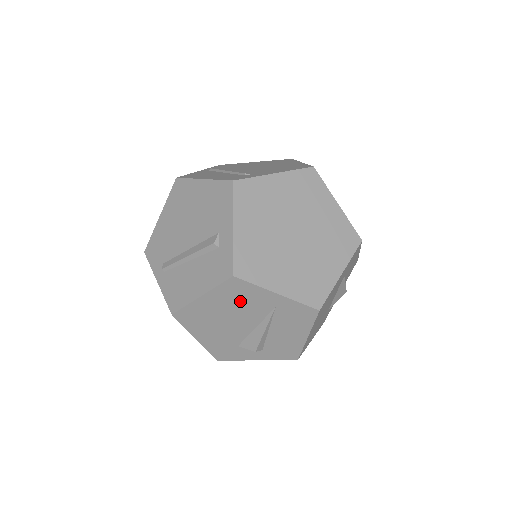
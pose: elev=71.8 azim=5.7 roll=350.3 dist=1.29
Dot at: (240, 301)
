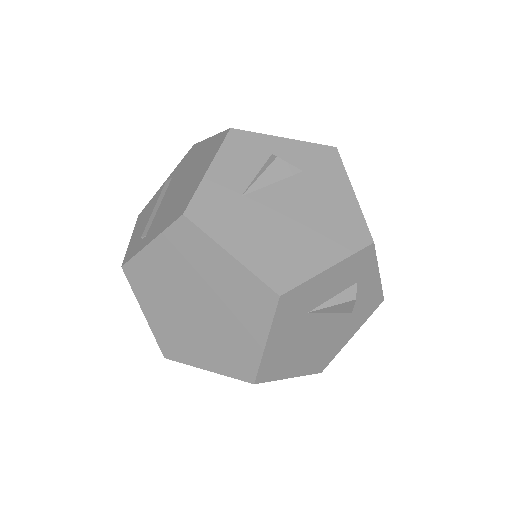
Dot at: occluded
